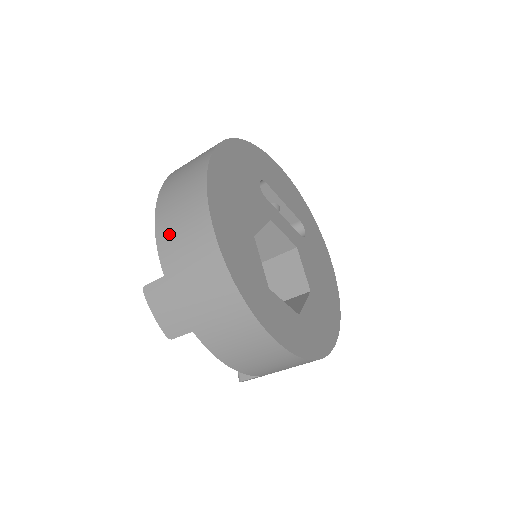
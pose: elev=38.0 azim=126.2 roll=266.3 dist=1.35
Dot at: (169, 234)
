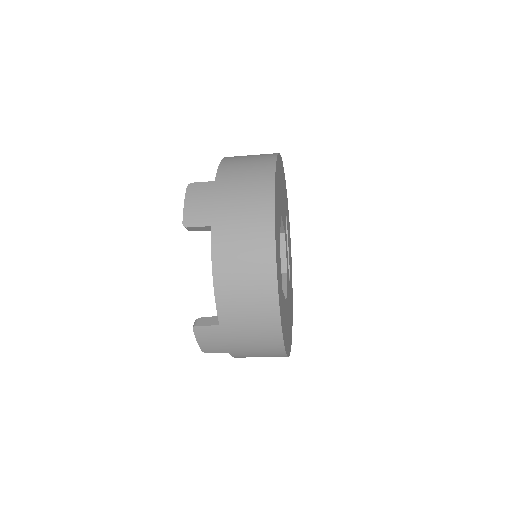
Dot at: (234, 164)
